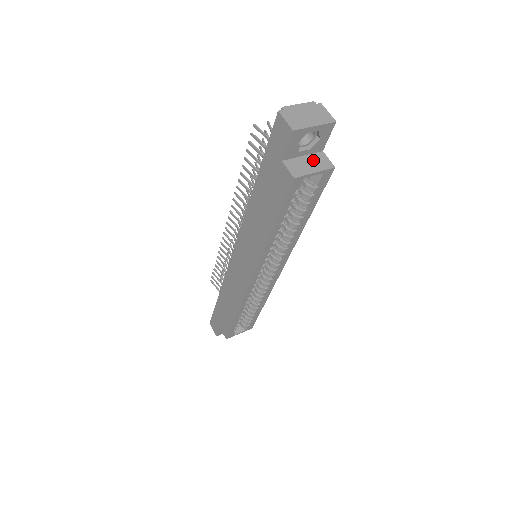
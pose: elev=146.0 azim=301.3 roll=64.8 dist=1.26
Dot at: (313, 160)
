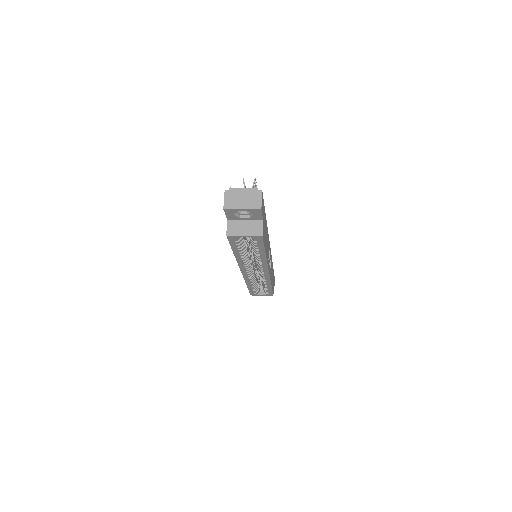
Dot at: (250, 226)
